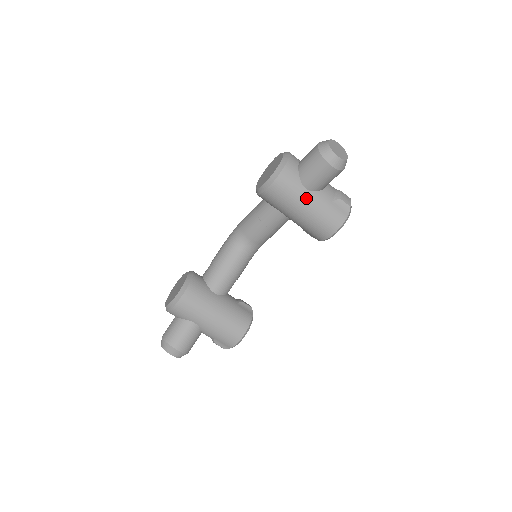
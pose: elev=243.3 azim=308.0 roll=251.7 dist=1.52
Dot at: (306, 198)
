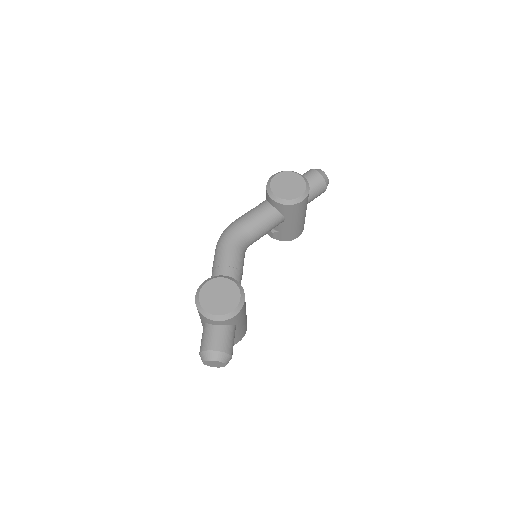
Dot at: occluded
